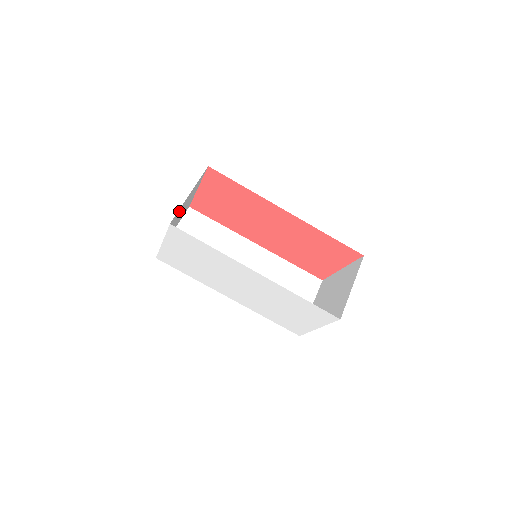
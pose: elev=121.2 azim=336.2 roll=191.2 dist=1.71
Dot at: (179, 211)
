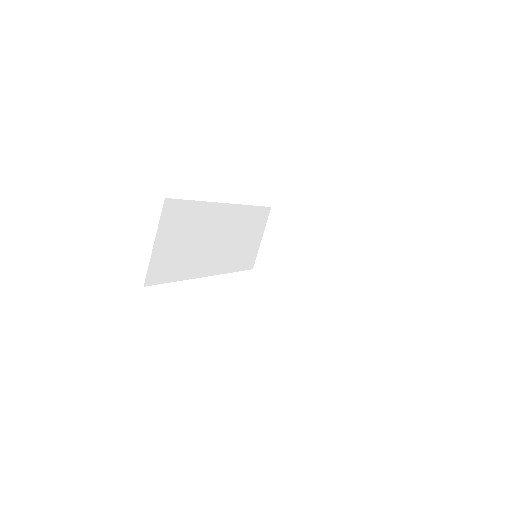
Dot at: occluded
